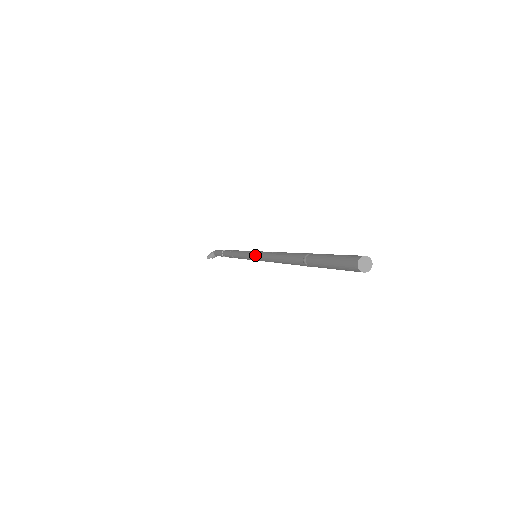
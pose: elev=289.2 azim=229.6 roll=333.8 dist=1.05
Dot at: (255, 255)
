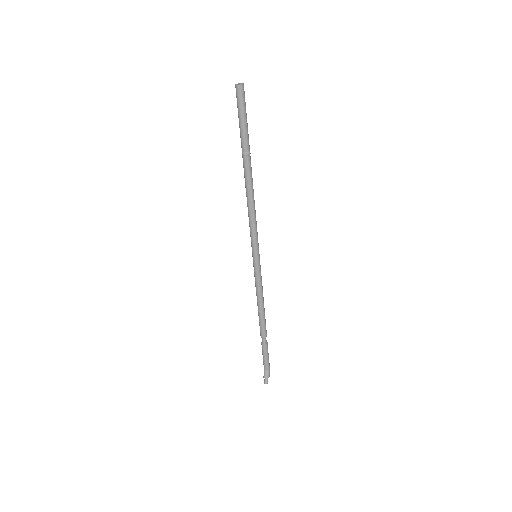
Dot at: (252, 248)
